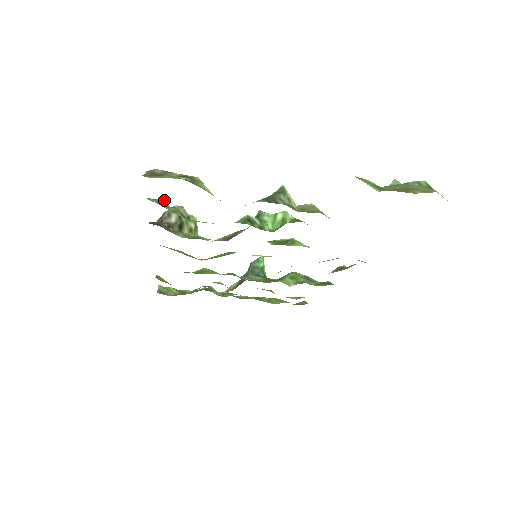
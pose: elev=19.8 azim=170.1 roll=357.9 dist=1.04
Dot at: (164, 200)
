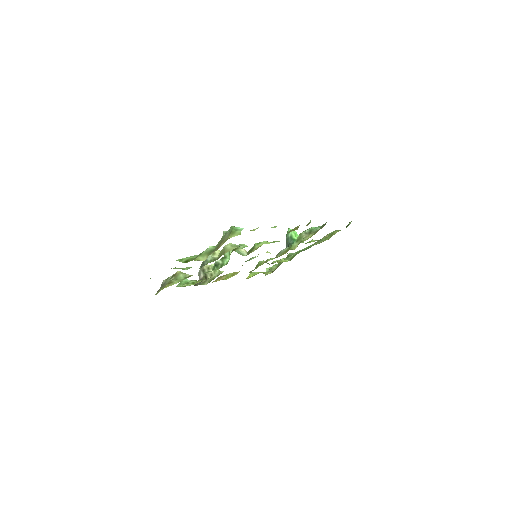
Dot at: occluded
